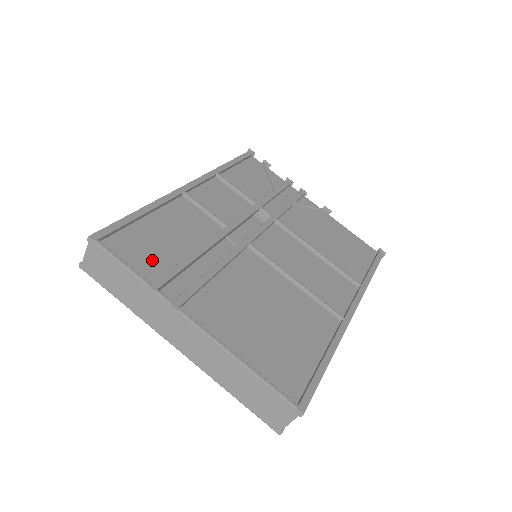
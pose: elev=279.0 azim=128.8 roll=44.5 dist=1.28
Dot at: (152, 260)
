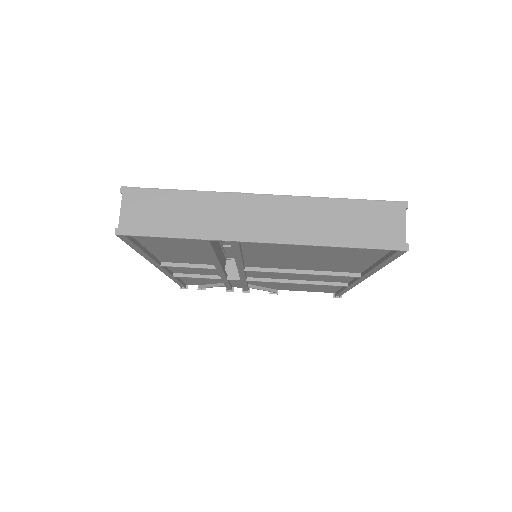
Dot at: occluded
